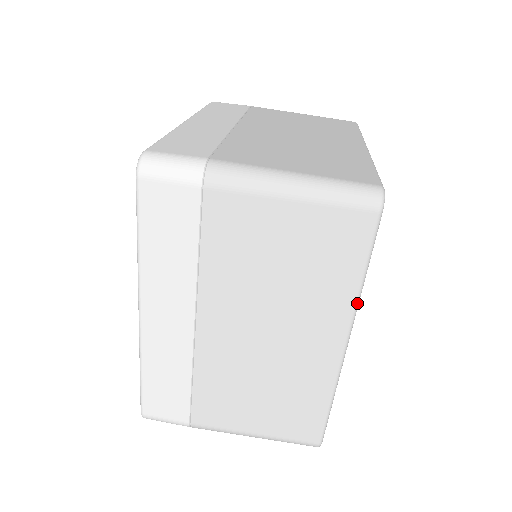
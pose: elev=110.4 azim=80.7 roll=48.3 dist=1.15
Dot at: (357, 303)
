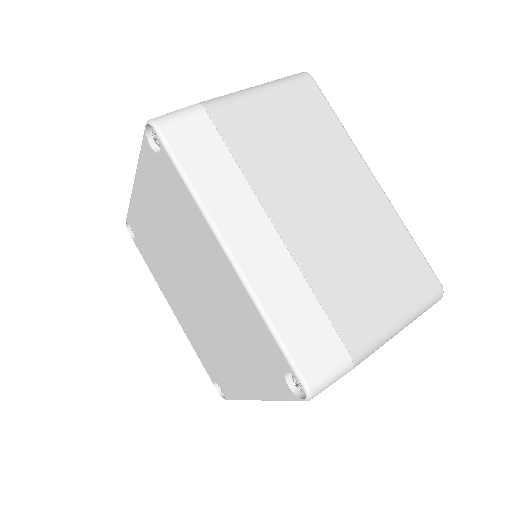
Dot at: occluded
